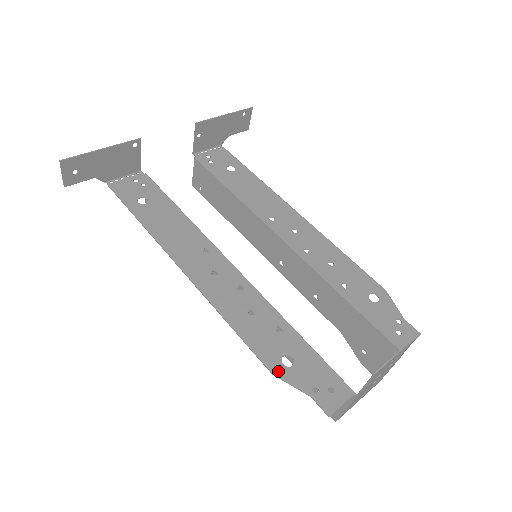
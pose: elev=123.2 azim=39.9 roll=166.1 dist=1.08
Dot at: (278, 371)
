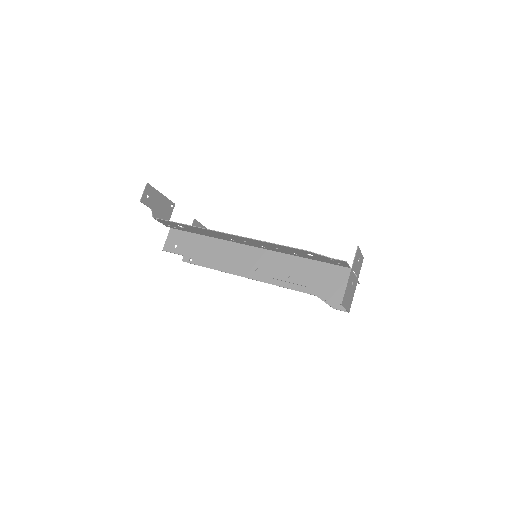
Dot at: (310, 252)
